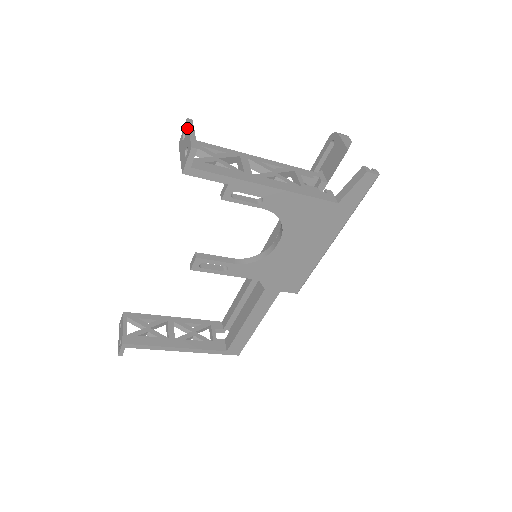
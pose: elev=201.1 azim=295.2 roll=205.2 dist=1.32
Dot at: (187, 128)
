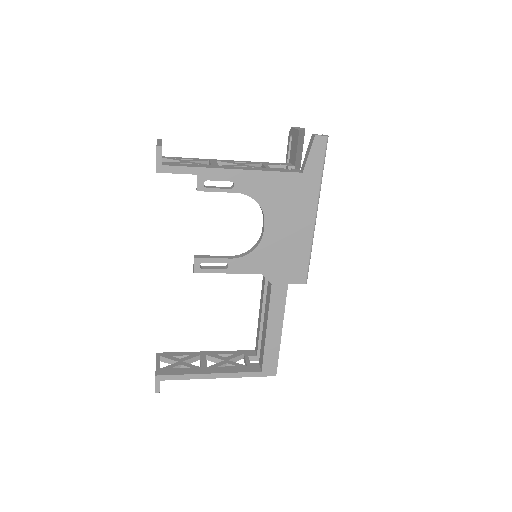
Dot at: occluded
